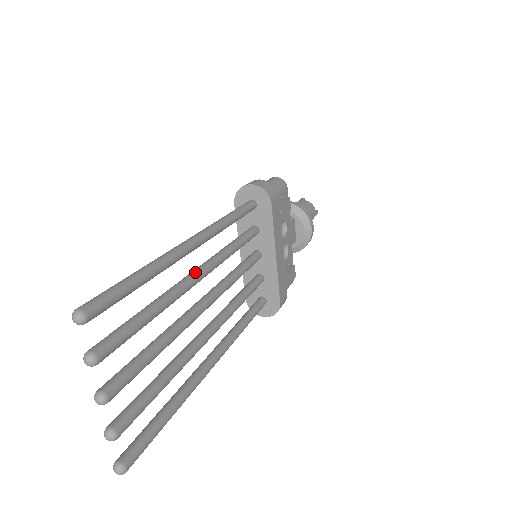
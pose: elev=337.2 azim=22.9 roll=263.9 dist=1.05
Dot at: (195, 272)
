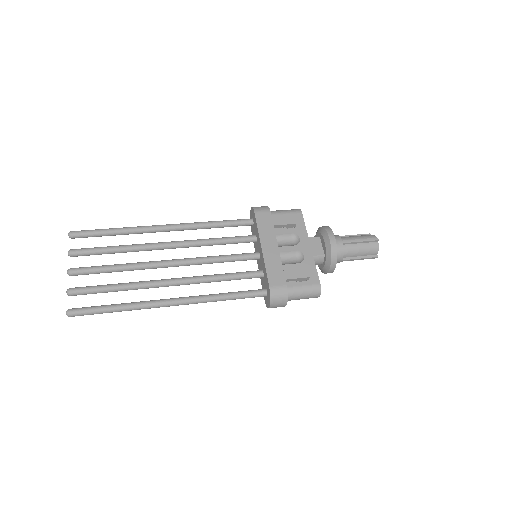
Dot at: (164, 242)
